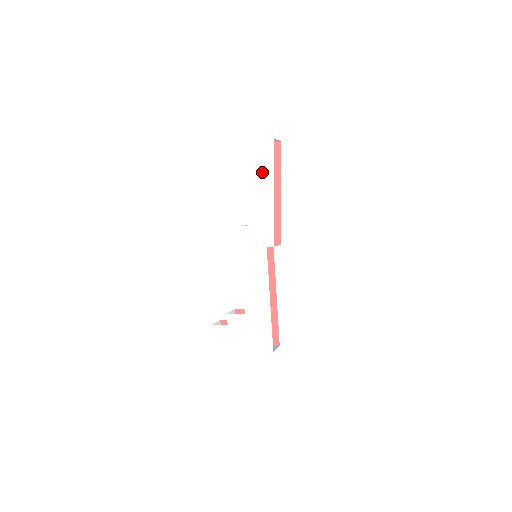
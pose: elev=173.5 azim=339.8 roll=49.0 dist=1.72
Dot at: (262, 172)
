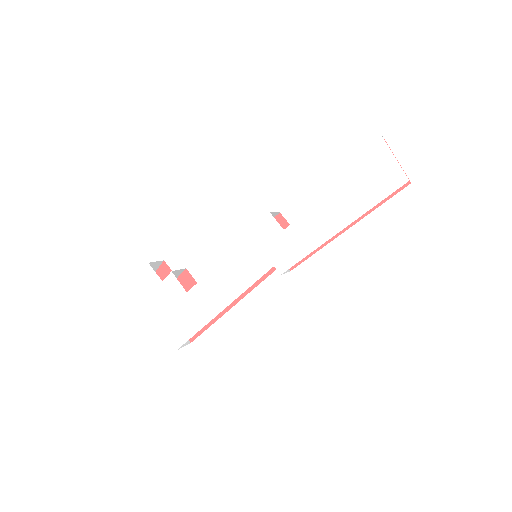
Dot at: (356, 196)
